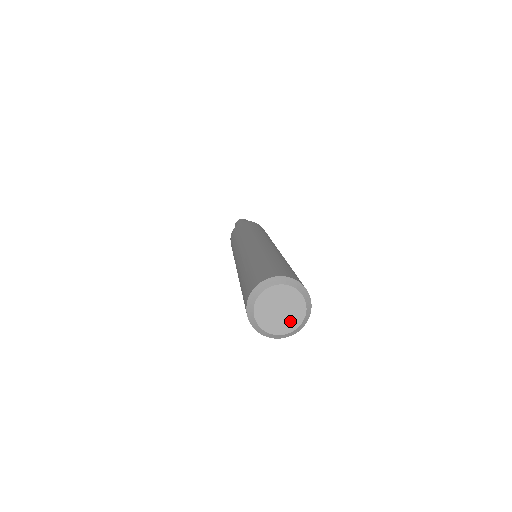
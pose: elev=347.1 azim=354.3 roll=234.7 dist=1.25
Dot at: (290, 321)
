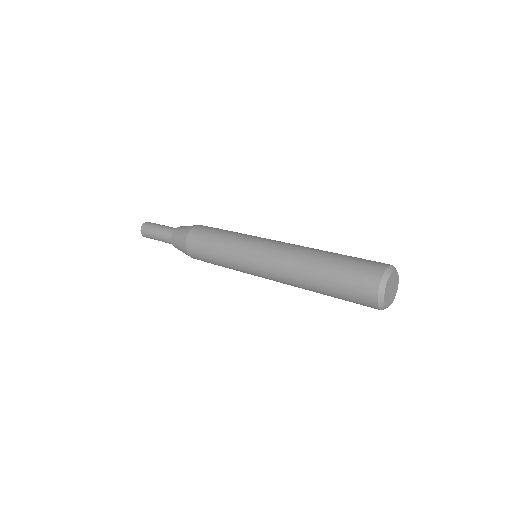
Dot at: (390, 300)
